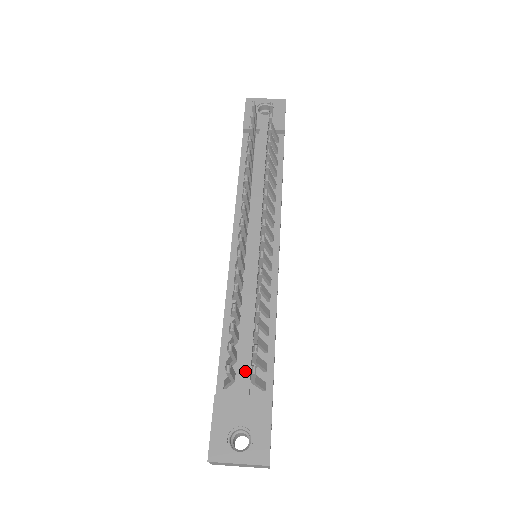
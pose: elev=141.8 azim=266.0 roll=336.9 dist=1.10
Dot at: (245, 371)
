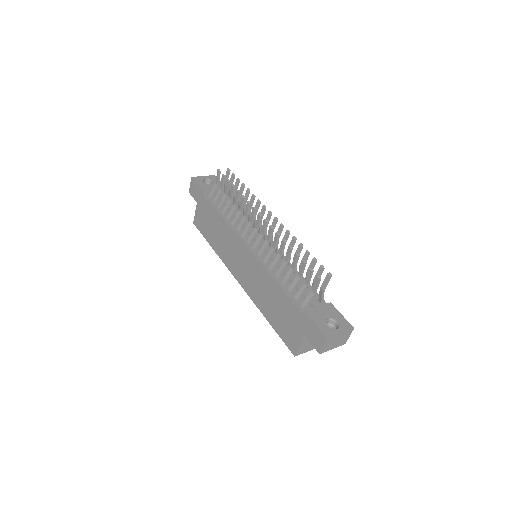
Dot at: occluded
